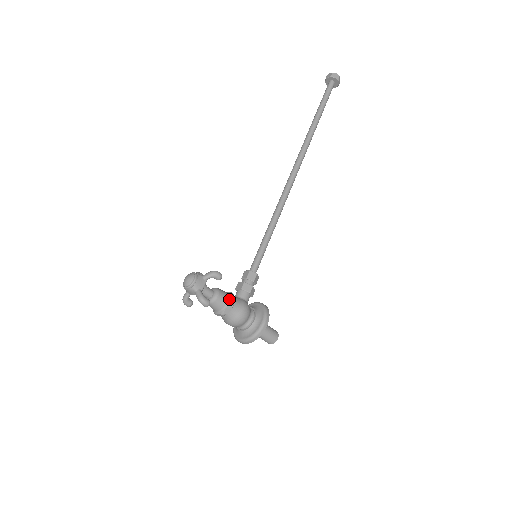
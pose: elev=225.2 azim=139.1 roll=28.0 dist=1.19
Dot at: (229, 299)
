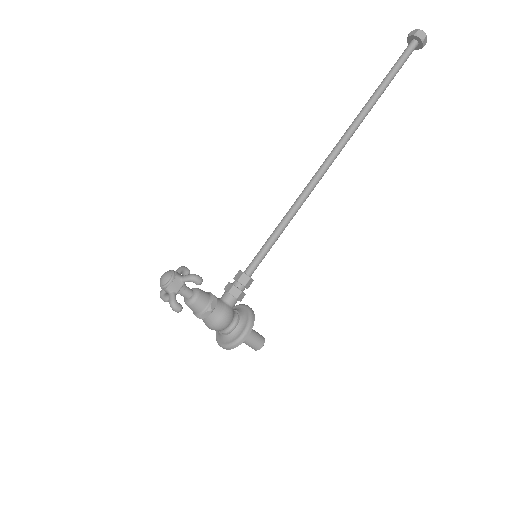
Dot at: (209, 304)
